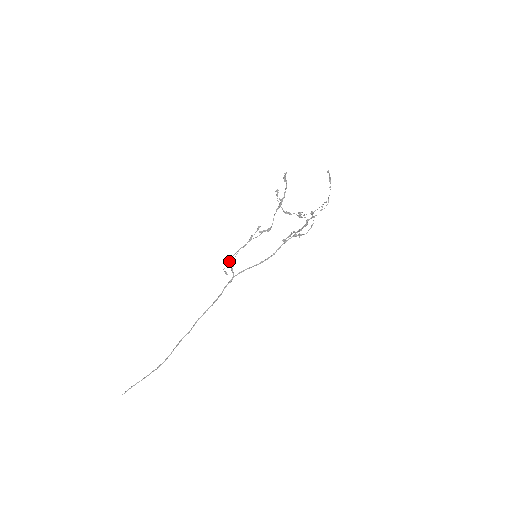
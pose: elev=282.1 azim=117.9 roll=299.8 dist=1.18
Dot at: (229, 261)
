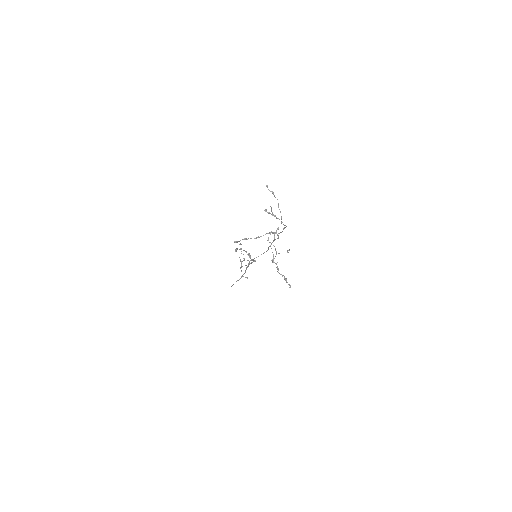
Dot at: occluded
